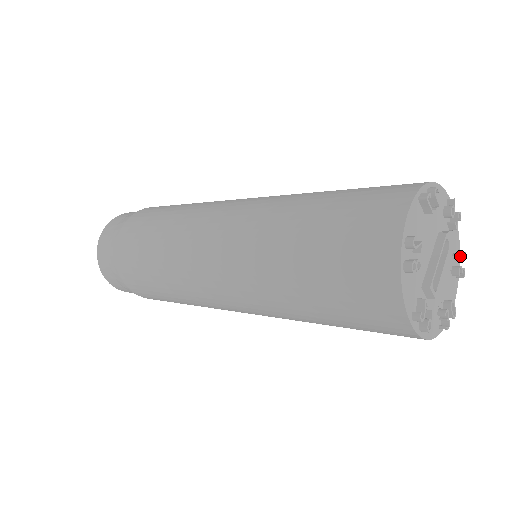
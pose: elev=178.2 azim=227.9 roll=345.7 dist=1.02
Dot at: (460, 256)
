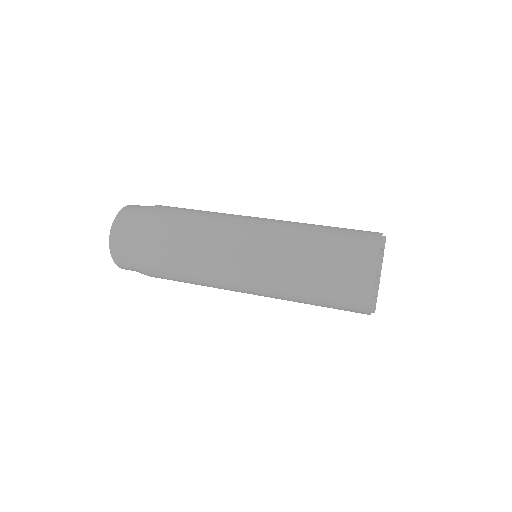
Dot at: (384, 239)
